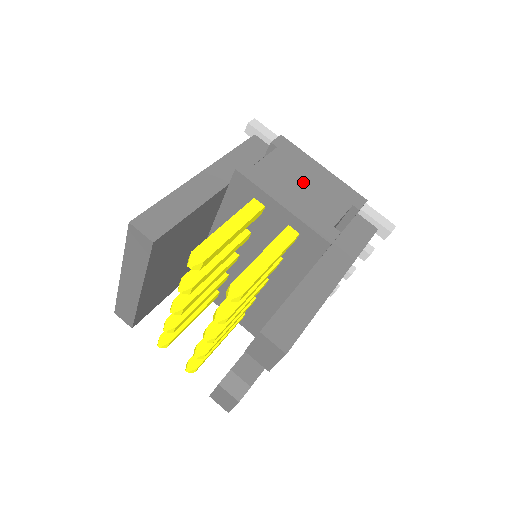
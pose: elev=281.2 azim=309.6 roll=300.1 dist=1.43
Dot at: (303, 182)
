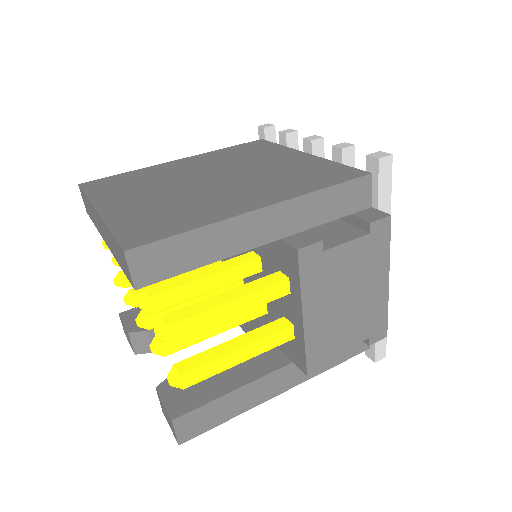
Dot at: (351, 294)
